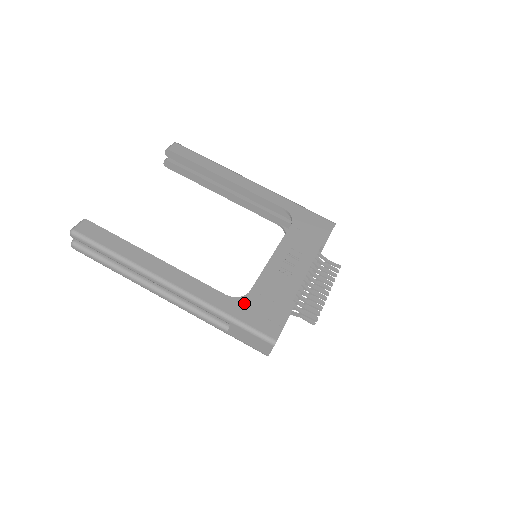
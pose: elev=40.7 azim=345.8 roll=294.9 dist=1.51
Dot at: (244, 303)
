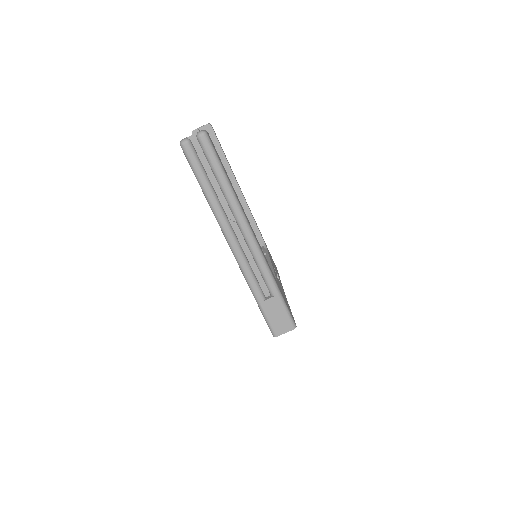
Dot at: occluded
